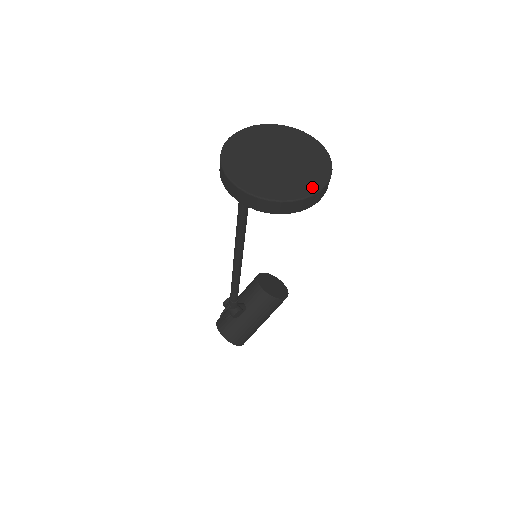
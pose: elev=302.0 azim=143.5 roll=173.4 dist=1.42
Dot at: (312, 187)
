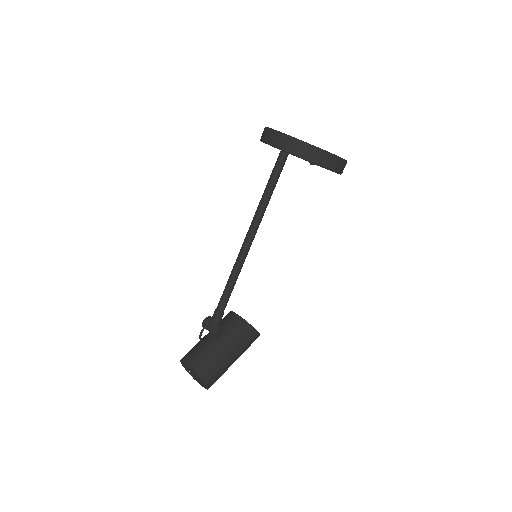
Dot at: occluded
